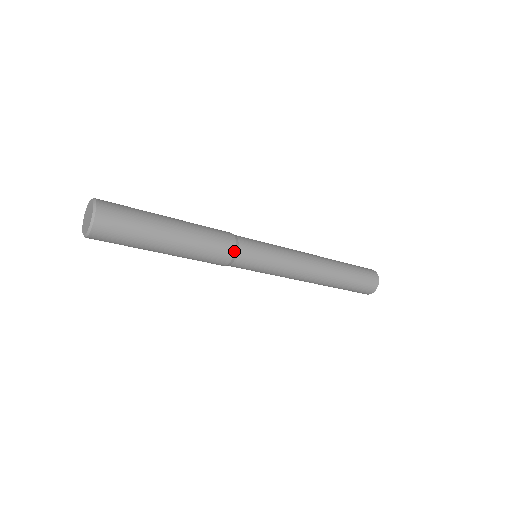
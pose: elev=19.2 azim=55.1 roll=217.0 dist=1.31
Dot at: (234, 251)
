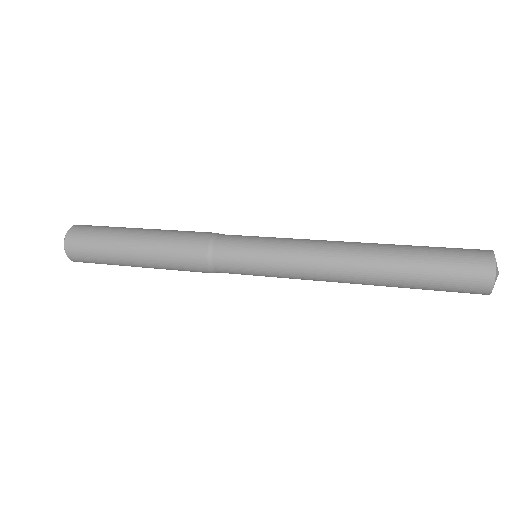
Dot at: (211, 272)
